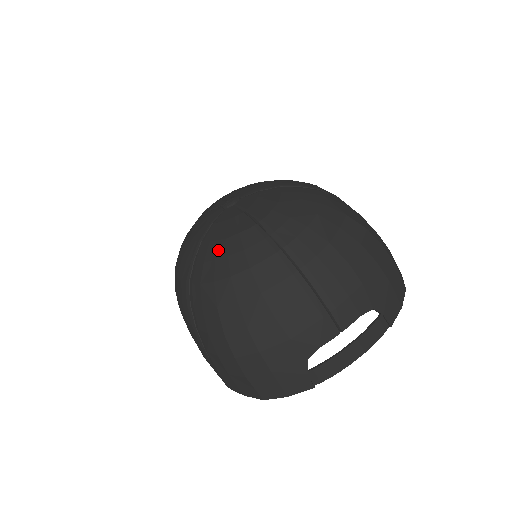
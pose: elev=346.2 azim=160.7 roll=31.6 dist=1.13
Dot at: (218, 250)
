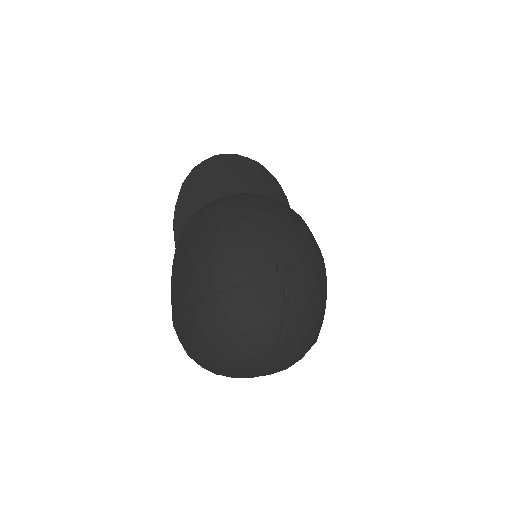
Dot at: (252, 308)
